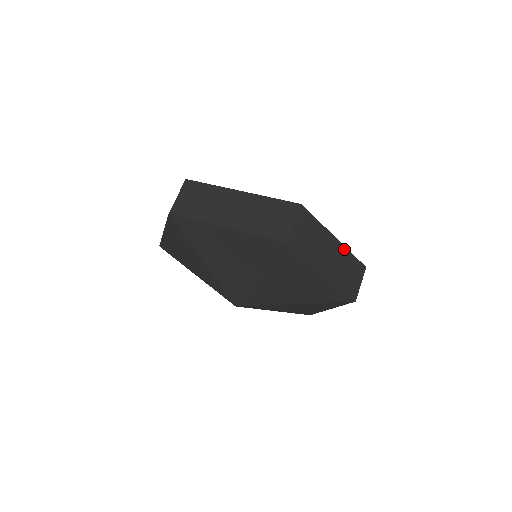
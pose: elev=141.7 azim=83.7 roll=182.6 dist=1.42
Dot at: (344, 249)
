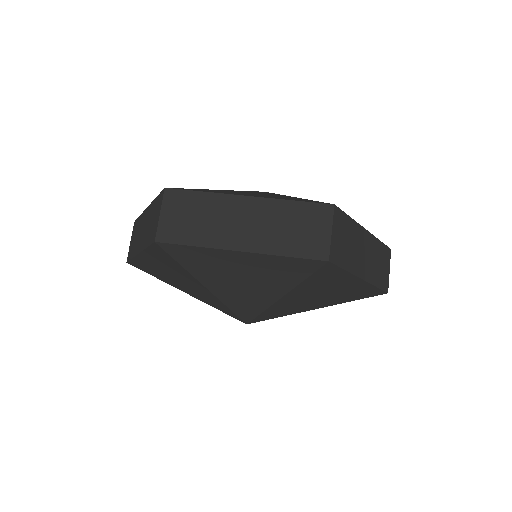
Dot at: (373, 239)
